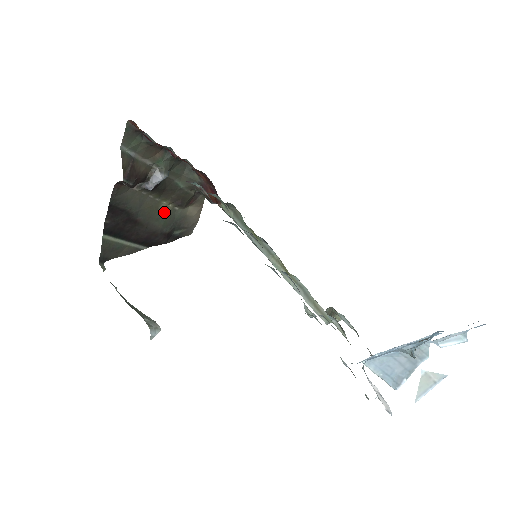
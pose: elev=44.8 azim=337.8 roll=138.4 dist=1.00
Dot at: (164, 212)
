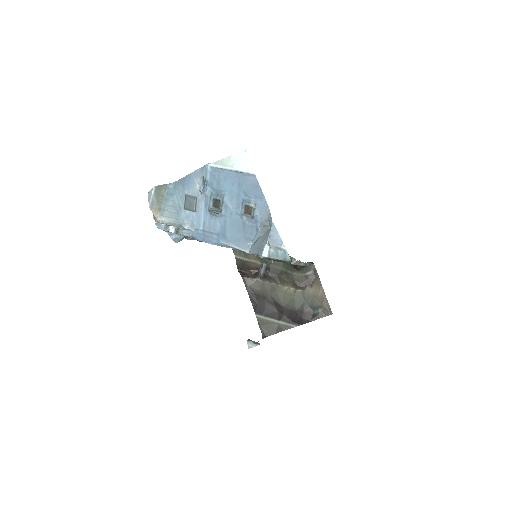
Dot at: (291, 294)
